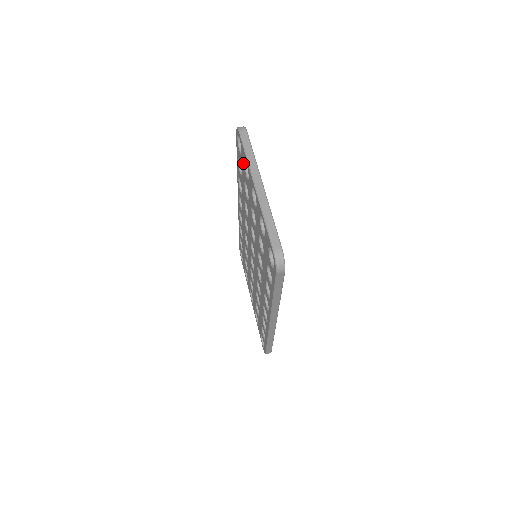
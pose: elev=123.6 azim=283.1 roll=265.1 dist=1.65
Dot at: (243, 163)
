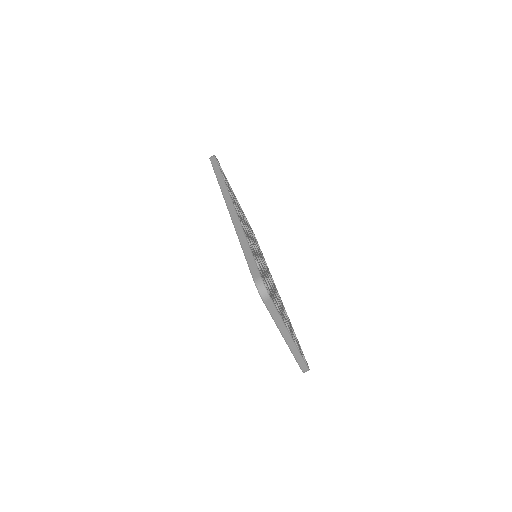
Dot at: occluded
